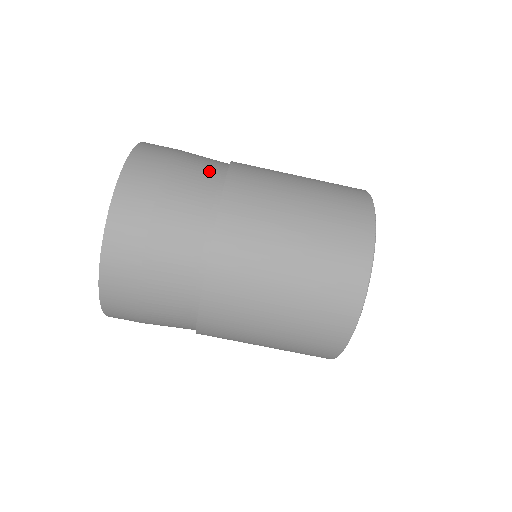
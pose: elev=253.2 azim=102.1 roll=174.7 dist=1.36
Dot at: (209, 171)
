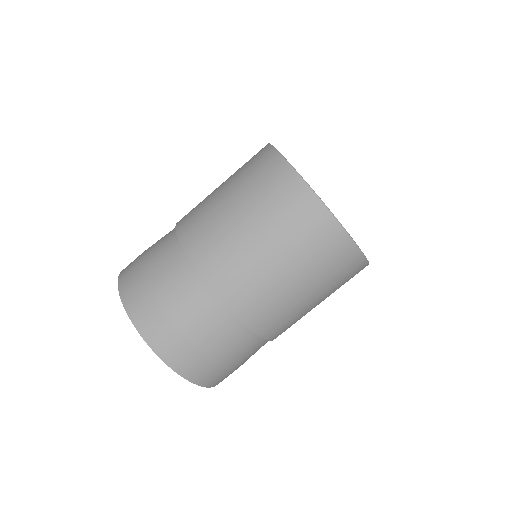
Dot at: (190, 288)
